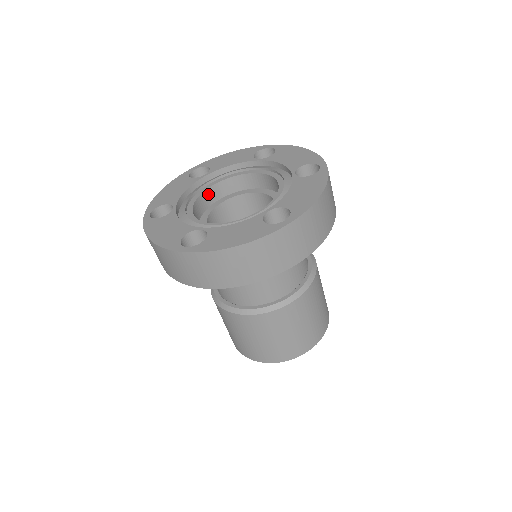
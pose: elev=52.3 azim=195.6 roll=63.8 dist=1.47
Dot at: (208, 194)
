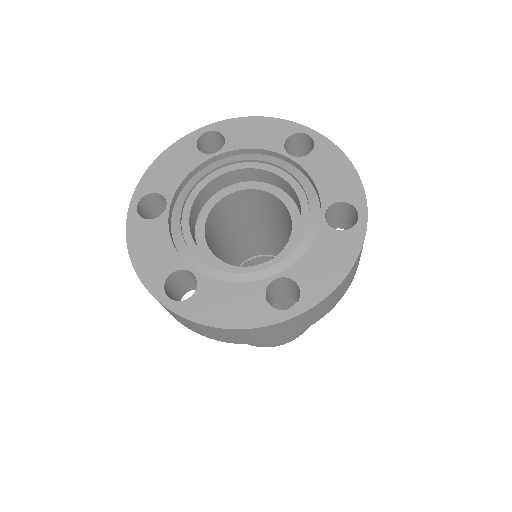
Dot at: (215, 183)
